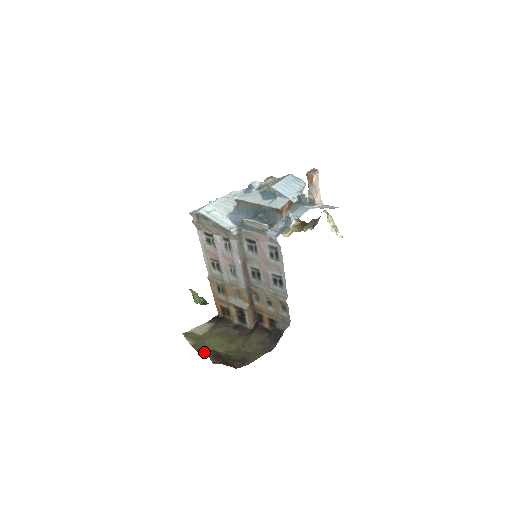
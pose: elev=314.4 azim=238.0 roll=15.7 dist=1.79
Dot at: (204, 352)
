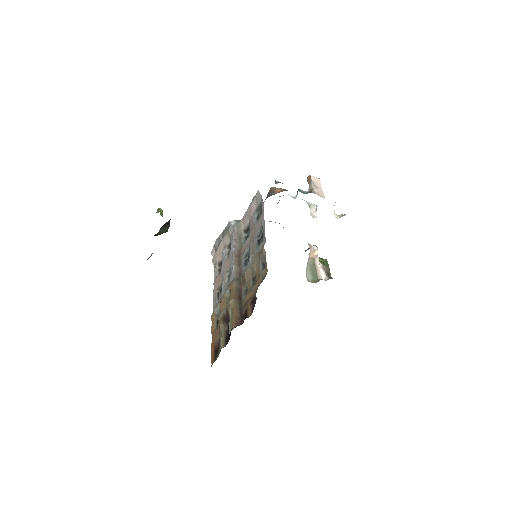
Dot at: occluded
